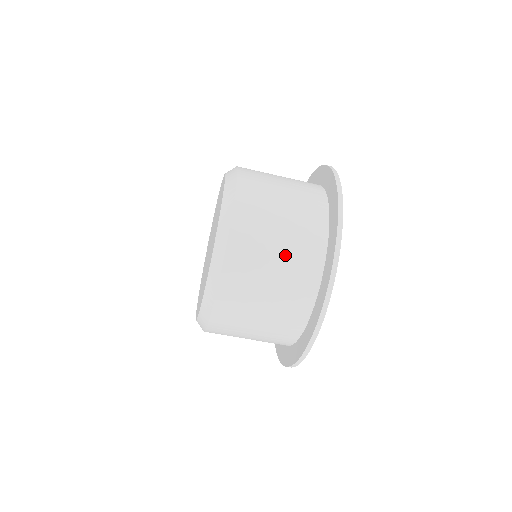
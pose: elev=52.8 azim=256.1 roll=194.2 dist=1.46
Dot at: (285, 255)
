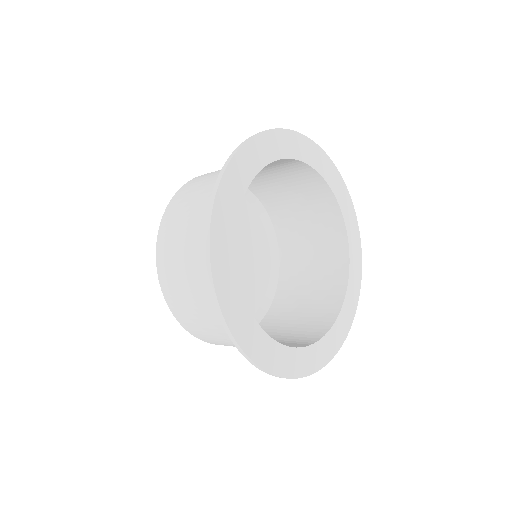
Dot at: (197, 278)
